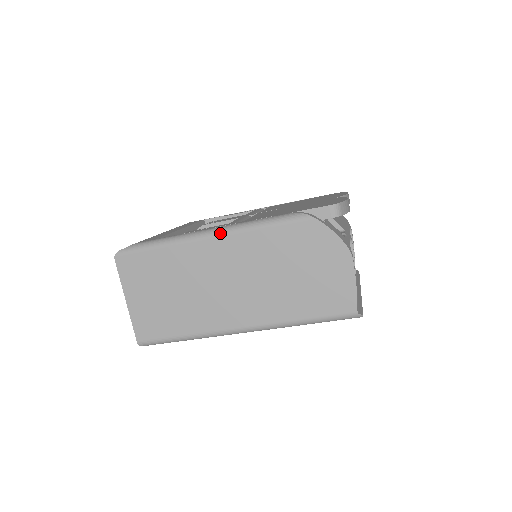
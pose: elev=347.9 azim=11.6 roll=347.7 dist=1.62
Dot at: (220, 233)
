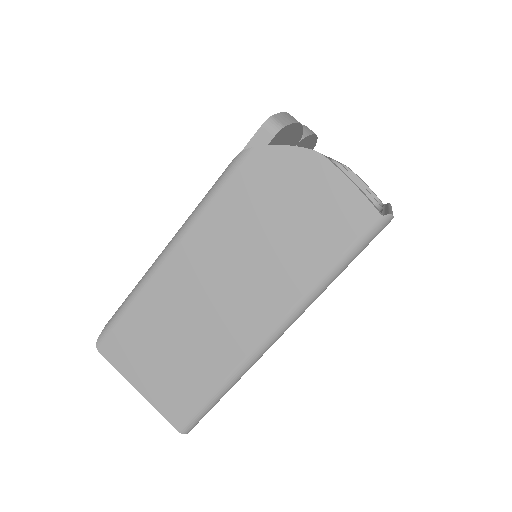
Dot at: (174, 243)
